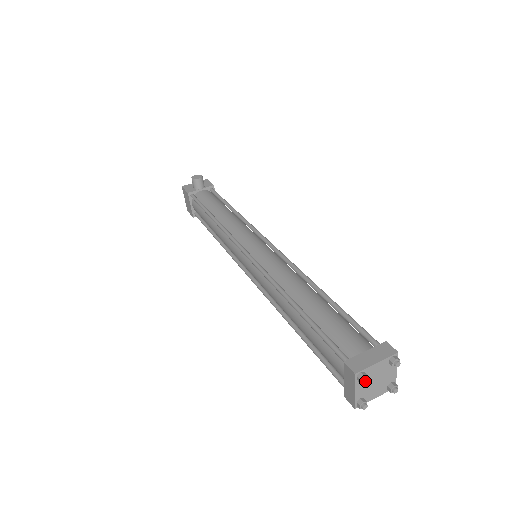
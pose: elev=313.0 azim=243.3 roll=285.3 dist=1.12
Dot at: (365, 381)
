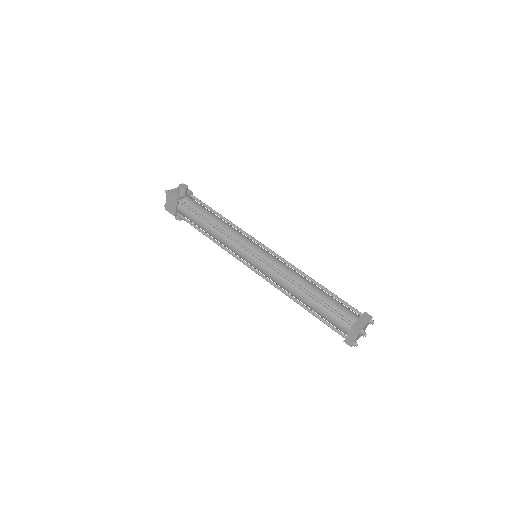
Dot at: (364, 333)
